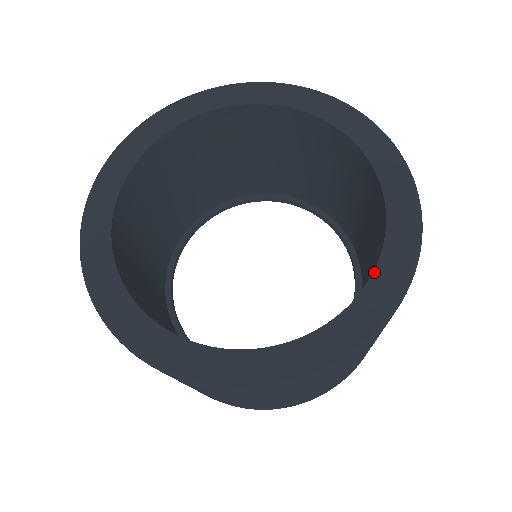
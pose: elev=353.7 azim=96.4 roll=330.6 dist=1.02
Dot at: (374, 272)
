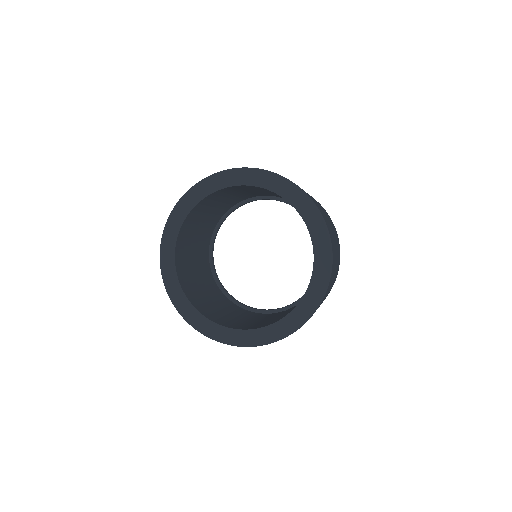
Dot at: (305, 294)
